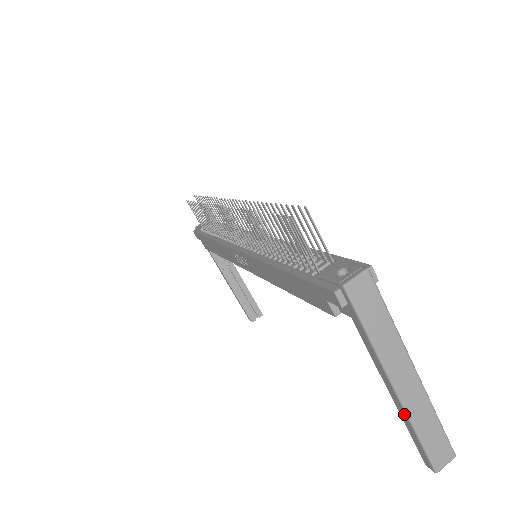
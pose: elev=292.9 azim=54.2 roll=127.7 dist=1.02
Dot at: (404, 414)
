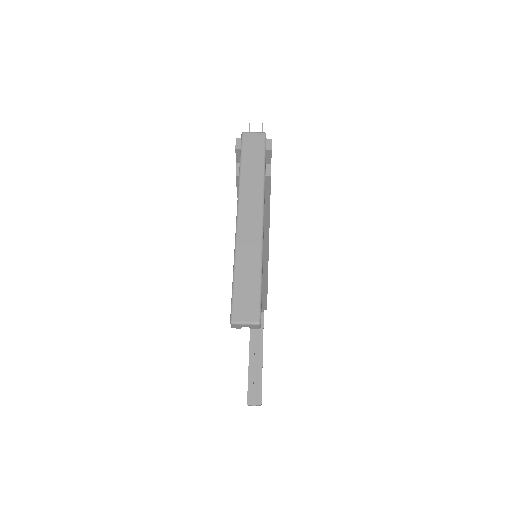
Dot at: (235, 248)
